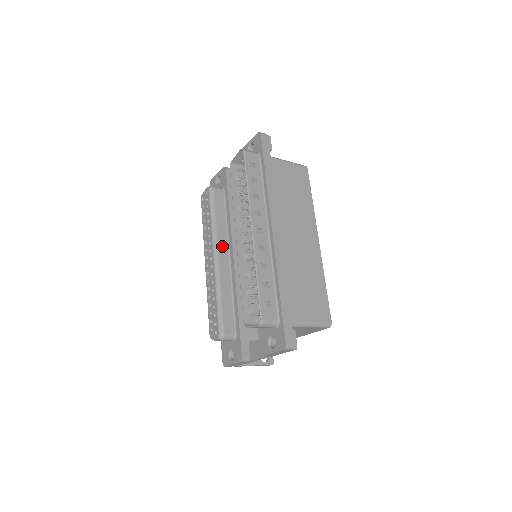
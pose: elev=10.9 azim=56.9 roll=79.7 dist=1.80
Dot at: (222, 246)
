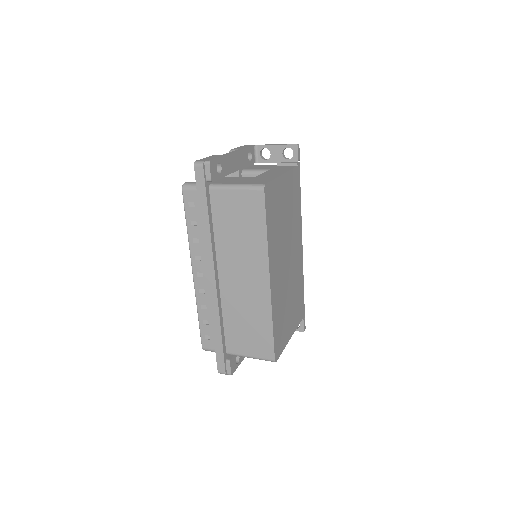
Dot at: occluded
